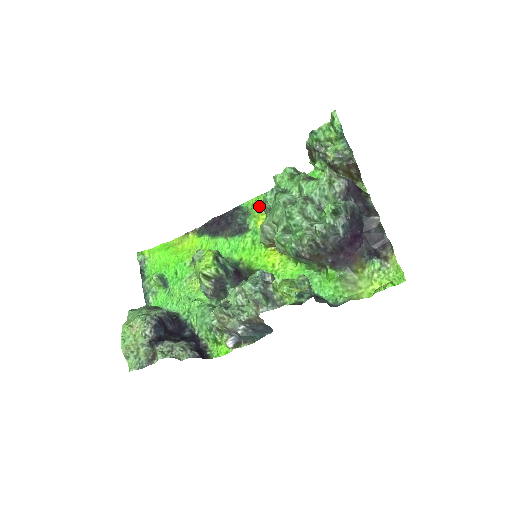
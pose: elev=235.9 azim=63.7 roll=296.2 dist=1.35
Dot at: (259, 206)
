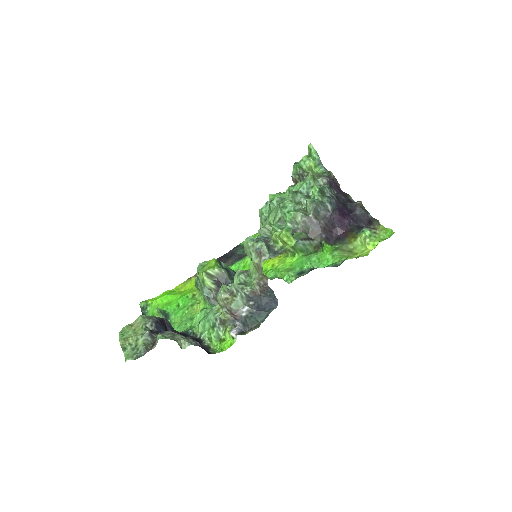
Dot at: occluded
